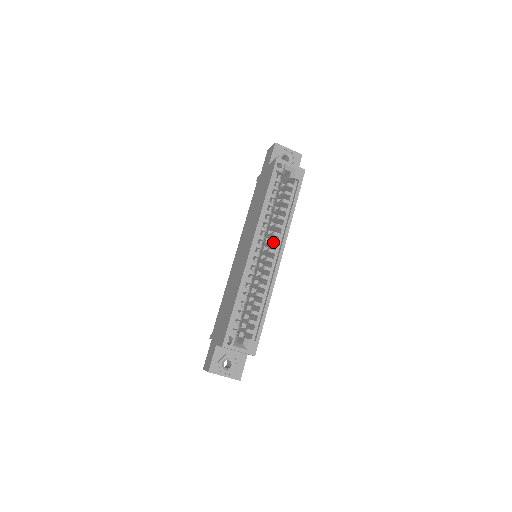
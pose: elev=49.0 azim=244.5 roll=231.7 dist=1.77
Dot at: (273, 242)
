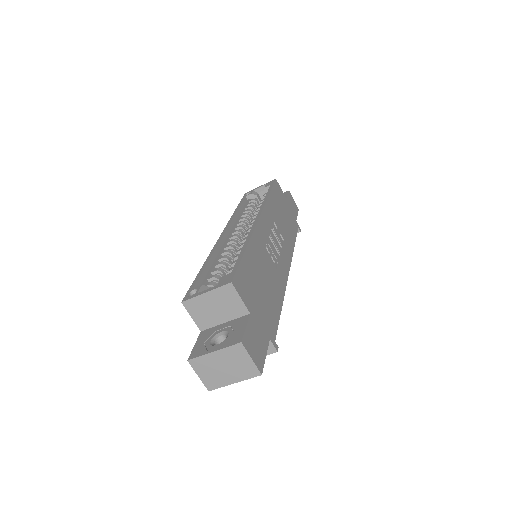
Dot at: (252, 221)
